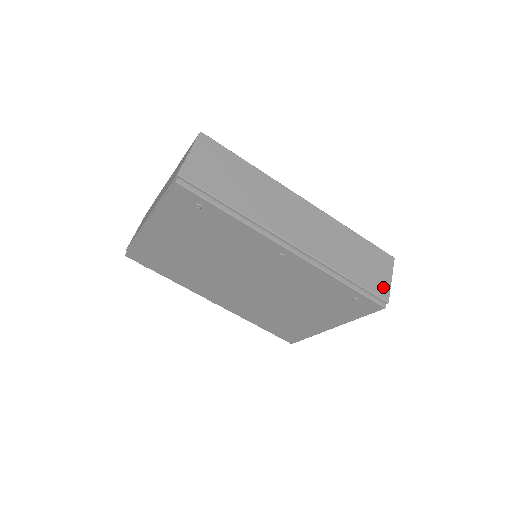
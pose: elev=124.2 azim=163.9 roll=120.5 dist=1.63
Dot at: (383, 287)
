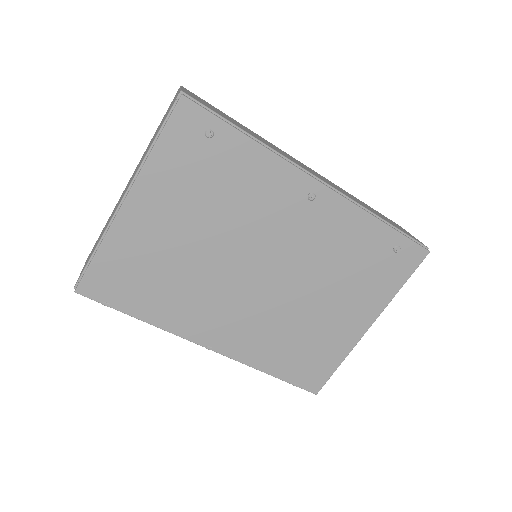
Dot at: (413, 237)
